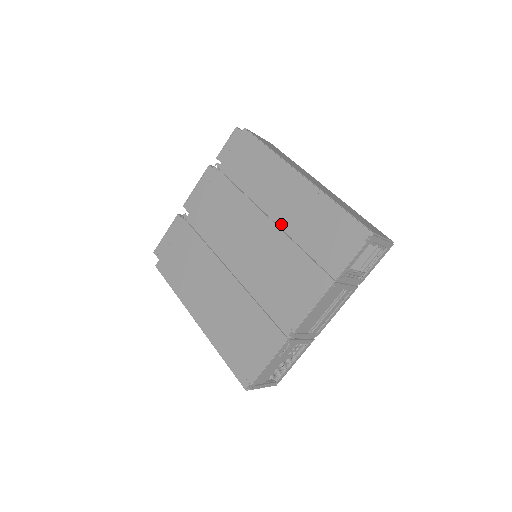
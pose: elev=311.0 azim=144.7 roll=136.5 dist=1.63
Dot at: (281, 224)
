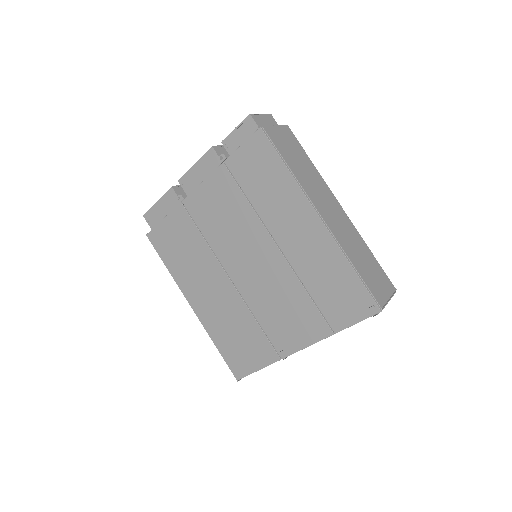
Dot at: (290, 259)
